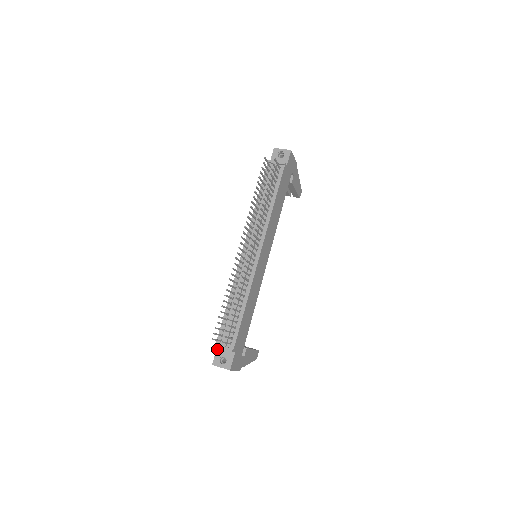
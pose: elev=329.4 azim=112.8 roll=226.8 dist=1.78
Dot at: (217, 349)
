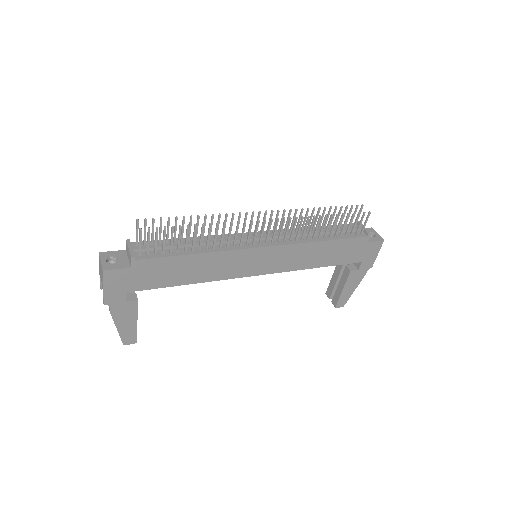
Dot at: (123, 250)
